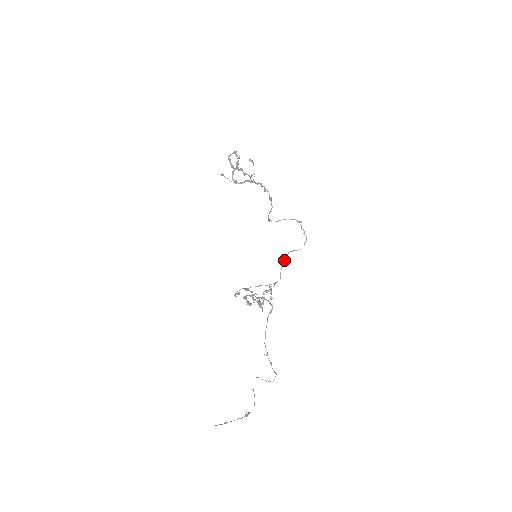
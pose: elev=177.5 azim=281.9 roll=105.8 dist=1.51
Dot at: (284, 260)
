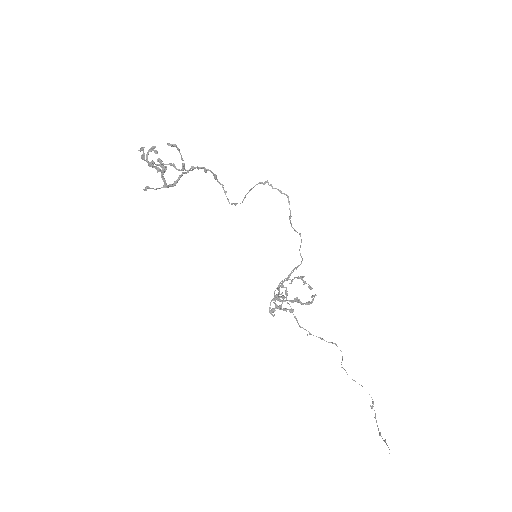
Dot at: (301, 241)
